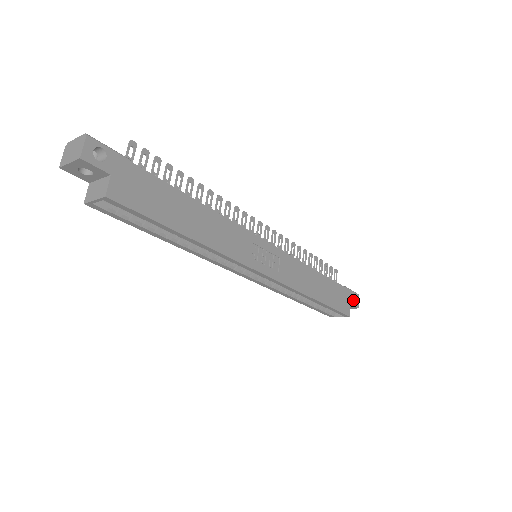
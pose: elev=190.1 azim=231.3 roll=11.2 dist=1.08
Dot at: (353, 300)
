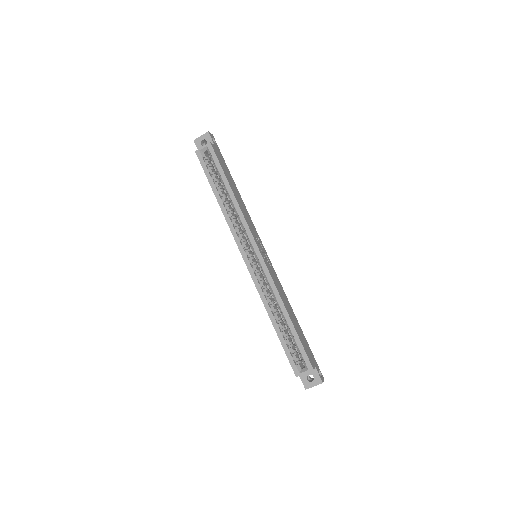
Dot at: occluded
